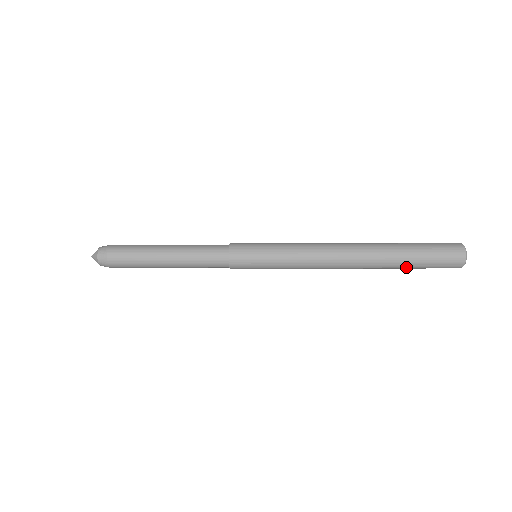
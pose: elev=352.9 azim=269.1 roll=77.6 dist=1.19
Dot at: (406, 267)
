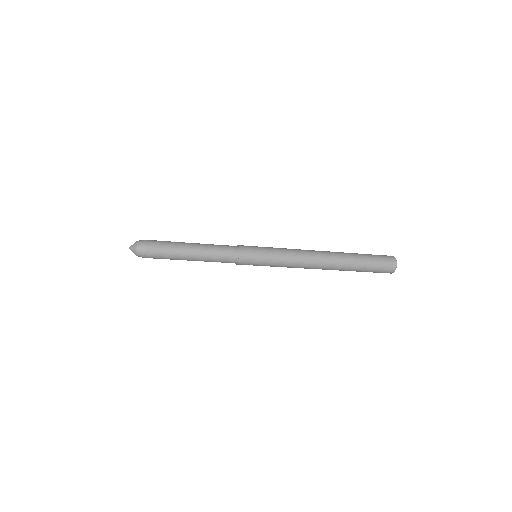
Dot at: (360, 268)
